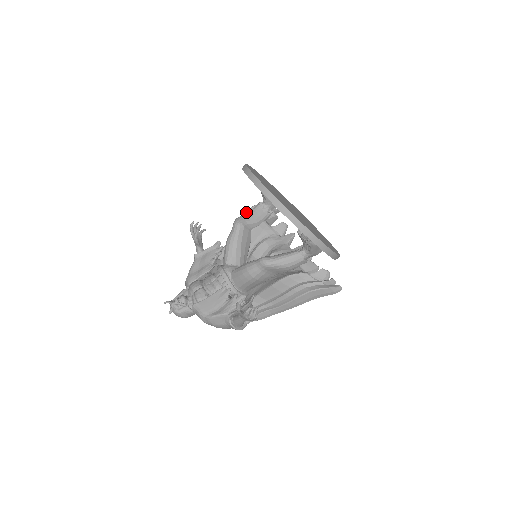
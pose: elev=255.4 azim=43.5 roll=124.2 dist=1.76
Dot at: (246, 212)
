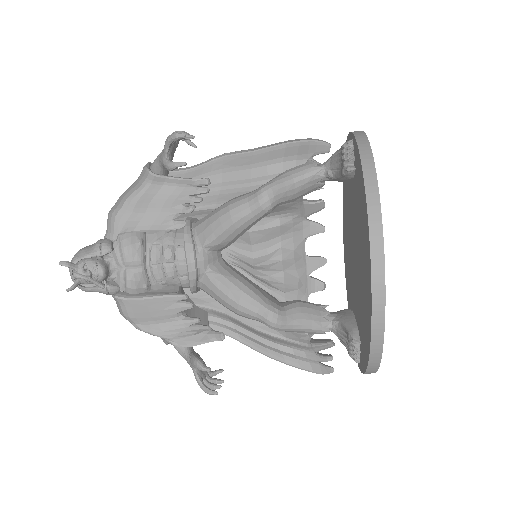
Dot at: (283, 146)
